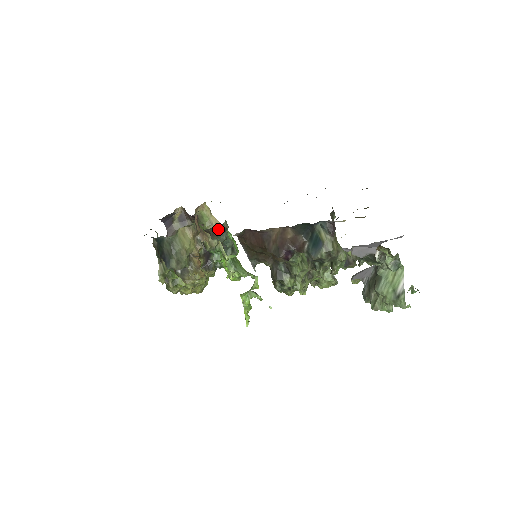
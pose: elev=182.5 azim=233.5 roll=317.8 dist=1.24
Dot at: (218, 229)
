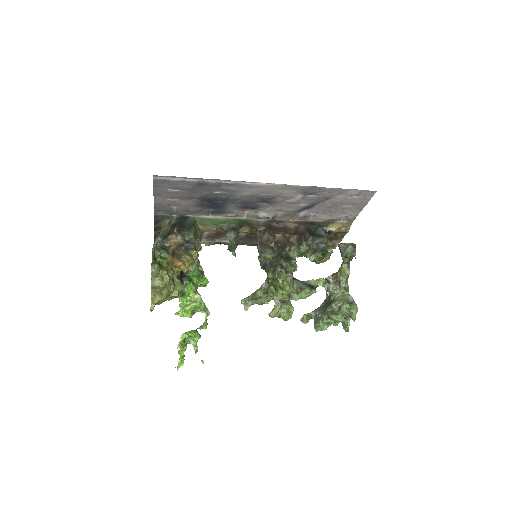
Dot at: (236, 228)
